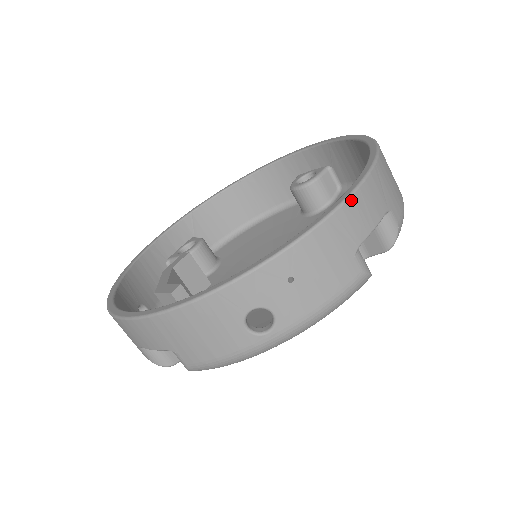
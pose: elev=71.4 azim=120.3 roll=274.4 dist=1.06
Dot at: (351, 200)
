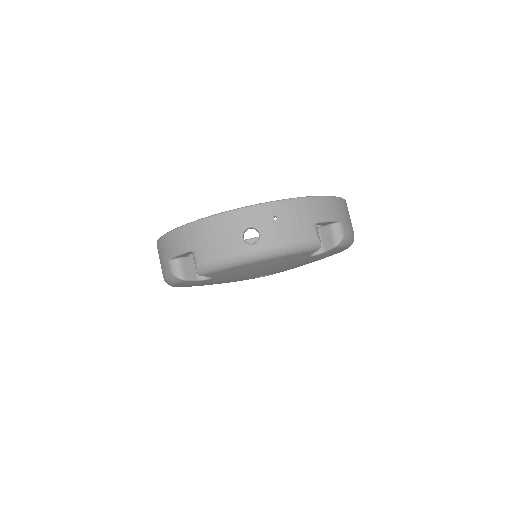
Dot at: (319, 198)
